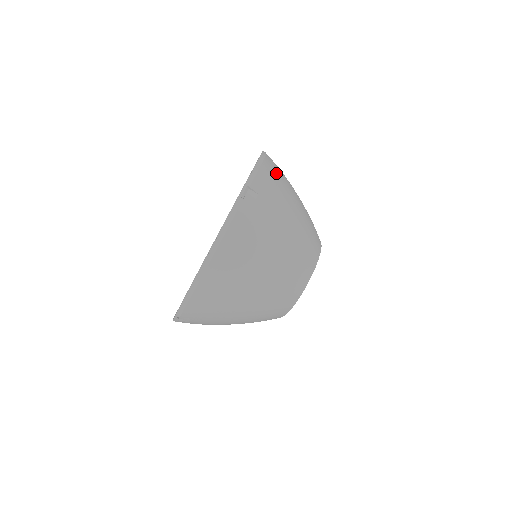
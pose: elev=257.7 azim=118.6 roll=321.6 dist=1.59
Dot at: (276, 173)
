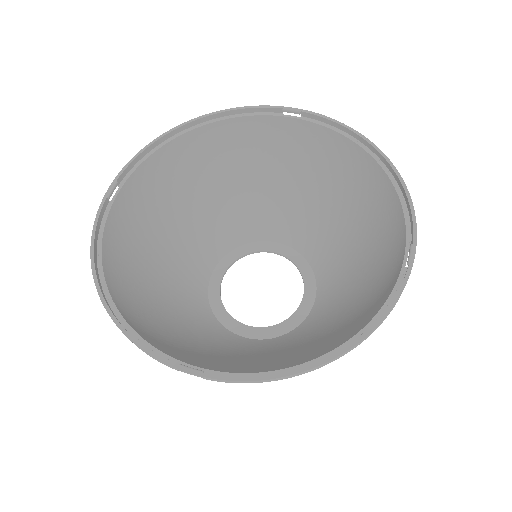
Dot at: occluded
